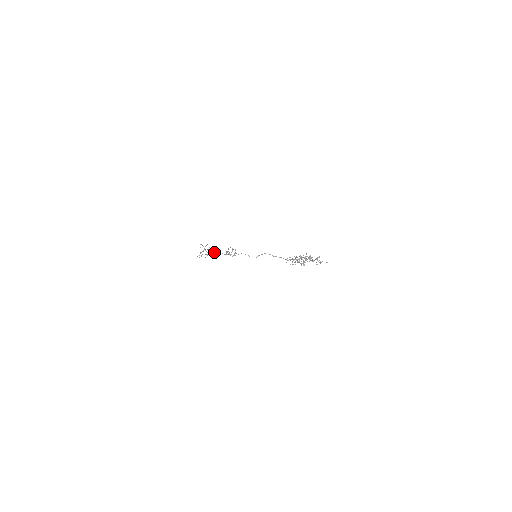
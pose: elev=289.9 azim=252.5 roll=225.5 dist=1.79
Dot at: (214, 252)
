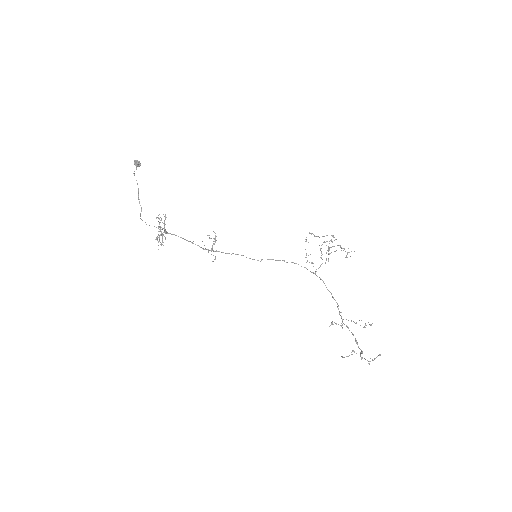
Dot at: occluded
